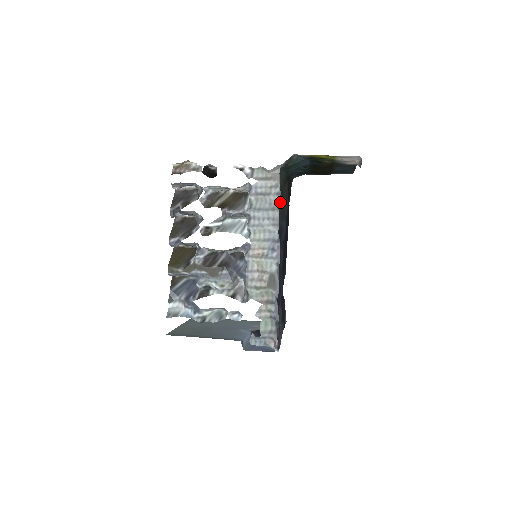
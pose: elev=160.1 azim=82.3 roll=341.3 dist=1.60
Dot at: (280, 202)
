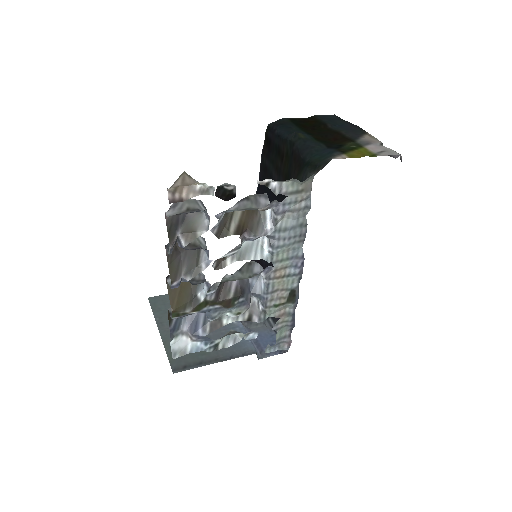
Dot at: occluded
